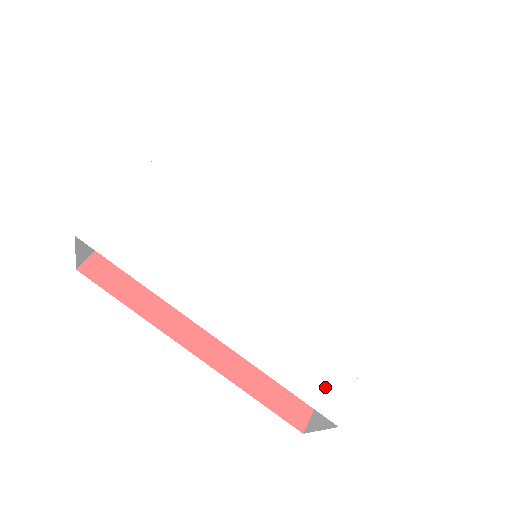
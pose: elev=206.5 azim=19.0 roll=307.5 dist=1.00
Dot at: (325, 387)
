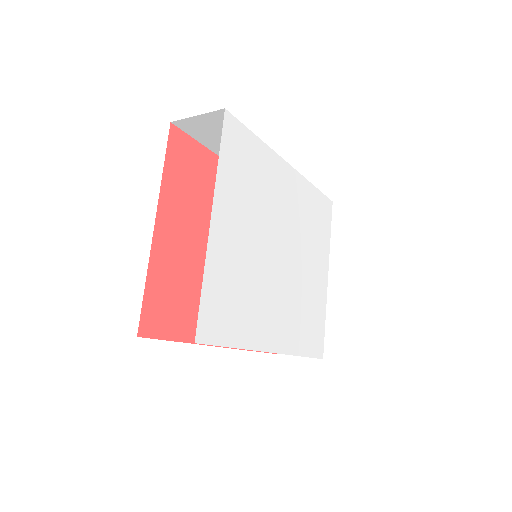
Dot at: (317, 341)
